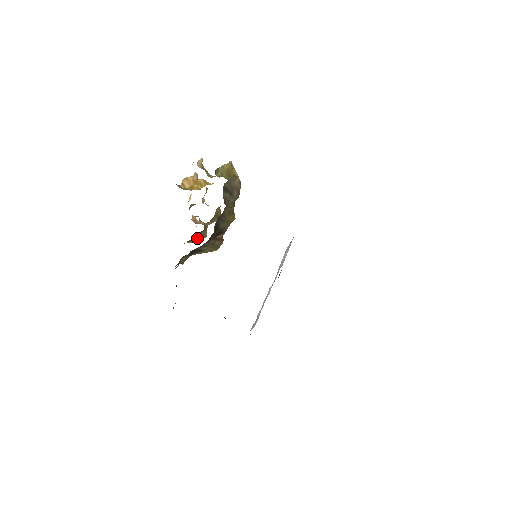
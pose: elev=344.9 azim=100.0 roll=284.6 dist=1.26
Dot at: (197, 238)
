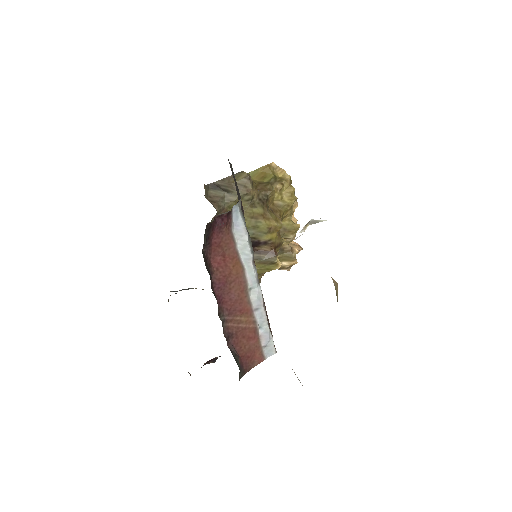
Dot at: (283, 262)
